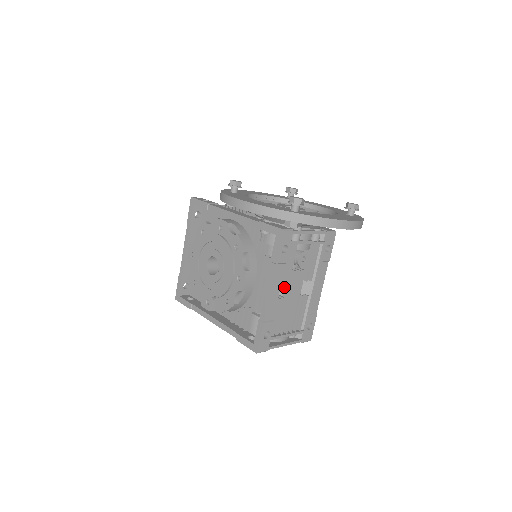
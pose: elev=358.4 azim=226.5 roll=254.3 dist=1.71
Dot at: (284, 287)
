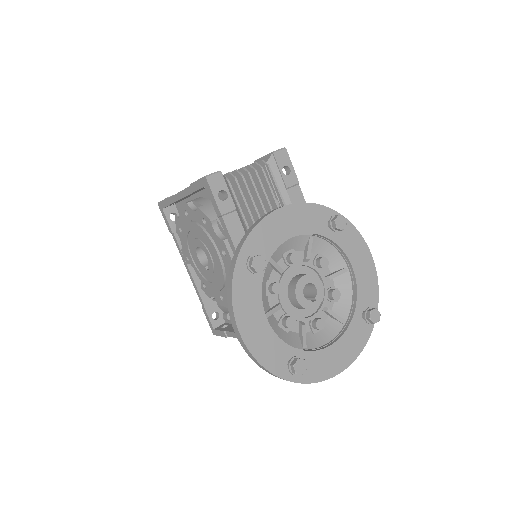
Dot at: occluded
